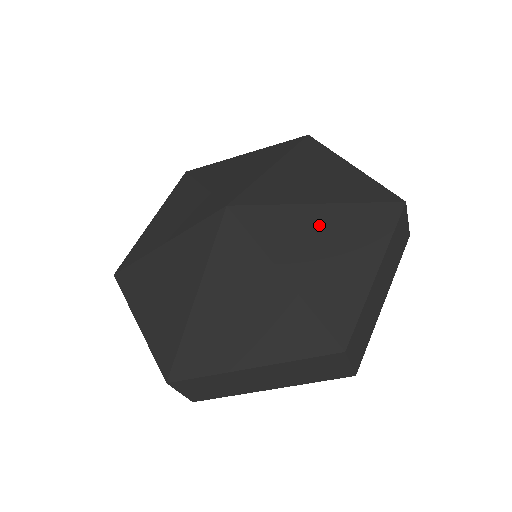
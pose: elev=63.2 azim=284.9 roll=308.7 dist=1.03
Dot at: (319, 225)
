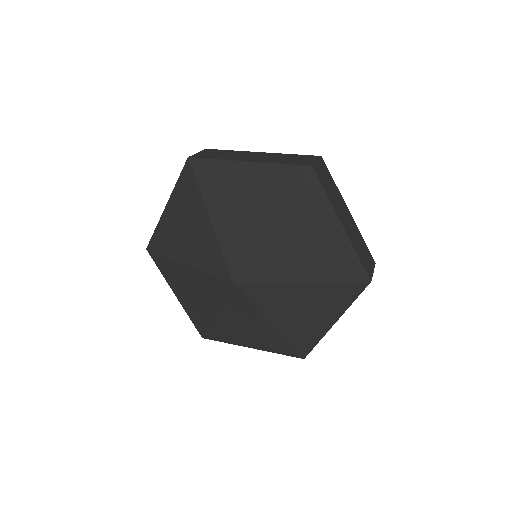
Dot at: (288, 237)
